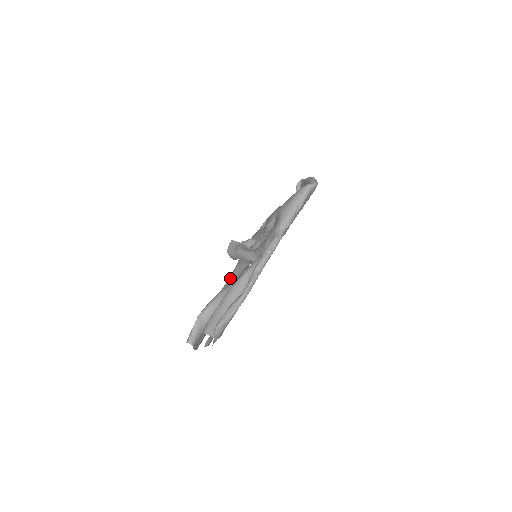
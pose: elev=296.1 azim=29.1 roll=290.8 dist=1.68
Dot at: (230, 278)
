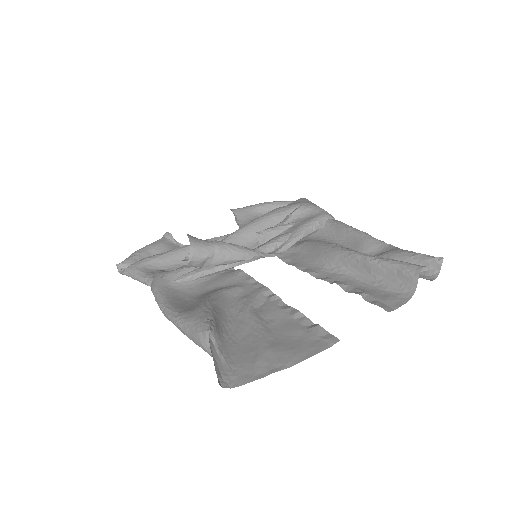
Dot at: (171, 298)
